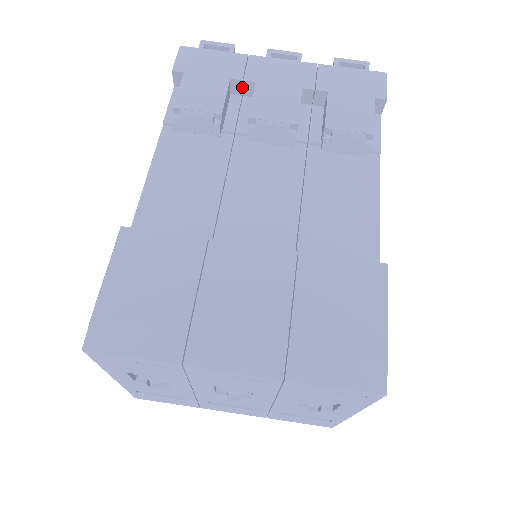
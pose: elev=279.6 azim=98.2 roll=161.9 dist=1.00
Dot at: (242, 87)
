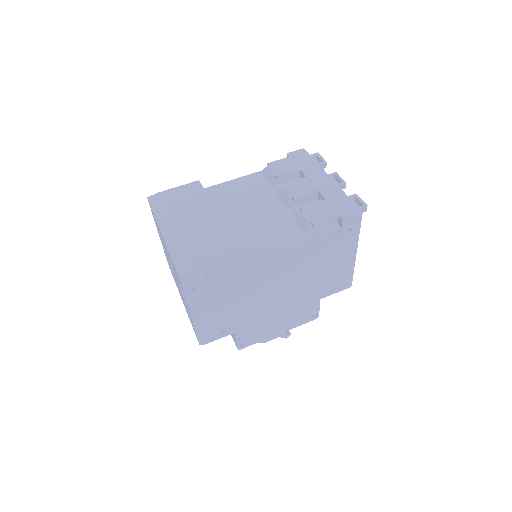
Dot at: occluded
